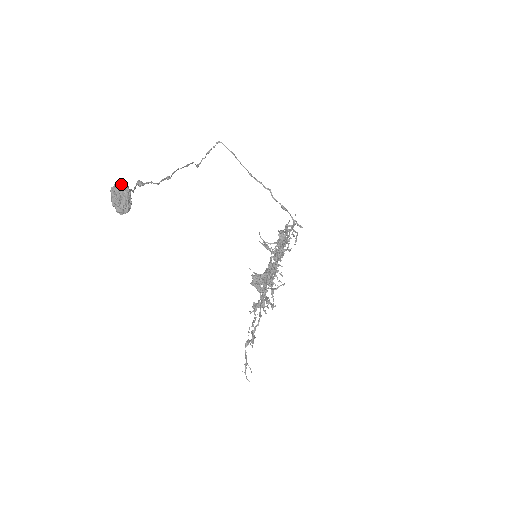
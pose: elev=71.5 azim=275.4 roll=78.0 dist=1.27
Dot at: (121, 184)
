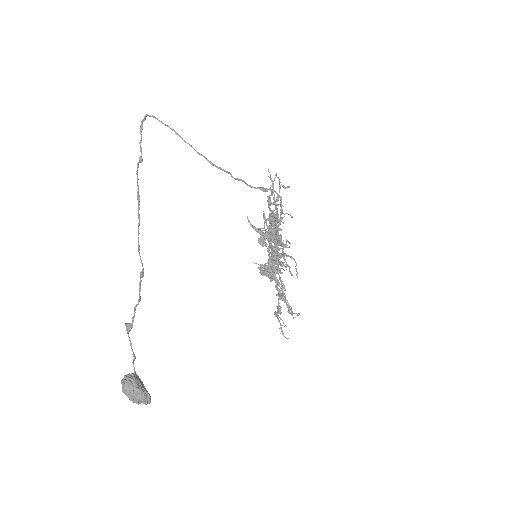
Dot at: (128, 385)
